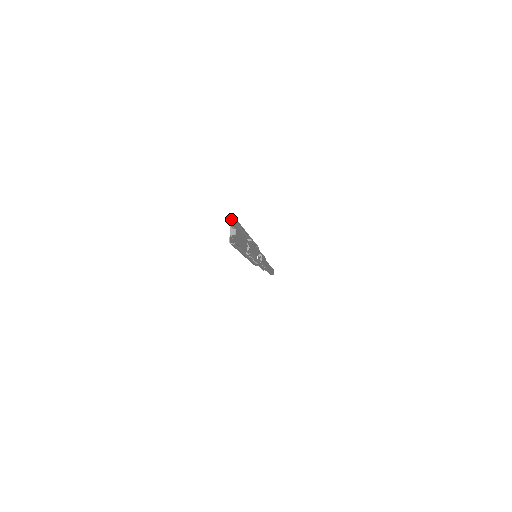
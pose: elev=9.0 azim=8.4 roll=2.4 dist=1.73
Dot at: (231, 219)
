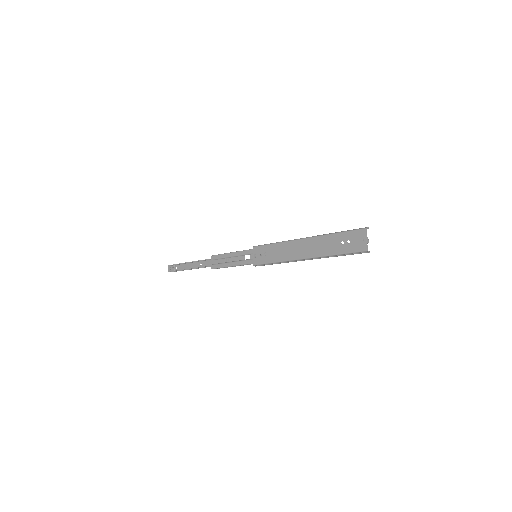
Dot at: (367, 227)
